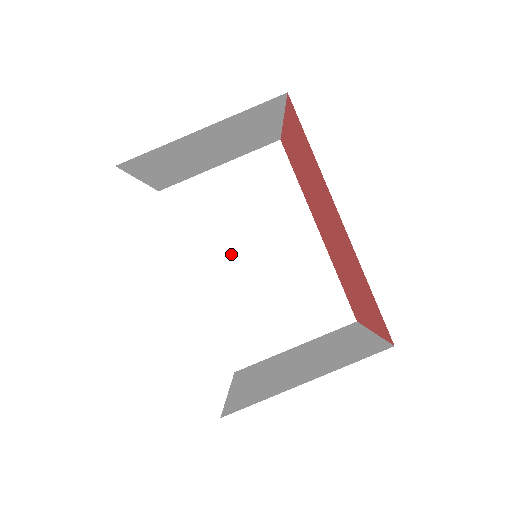
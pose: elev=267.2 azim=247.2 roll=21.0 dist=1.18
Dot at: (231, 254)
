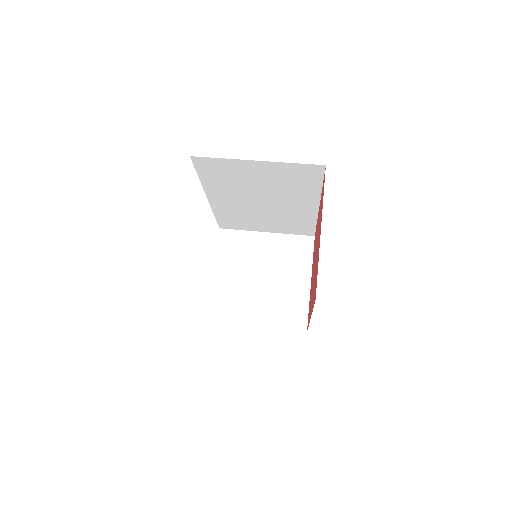
Dot at: occluded
